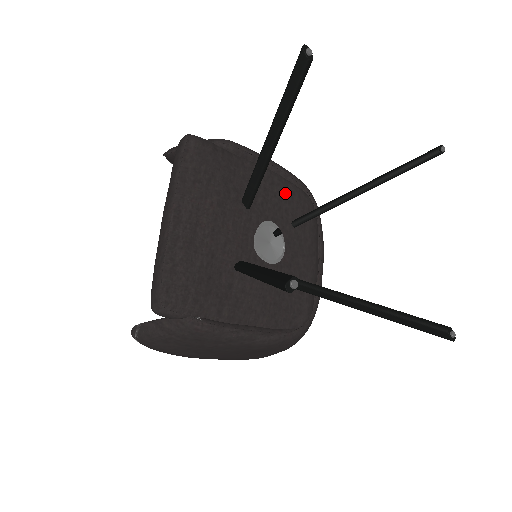
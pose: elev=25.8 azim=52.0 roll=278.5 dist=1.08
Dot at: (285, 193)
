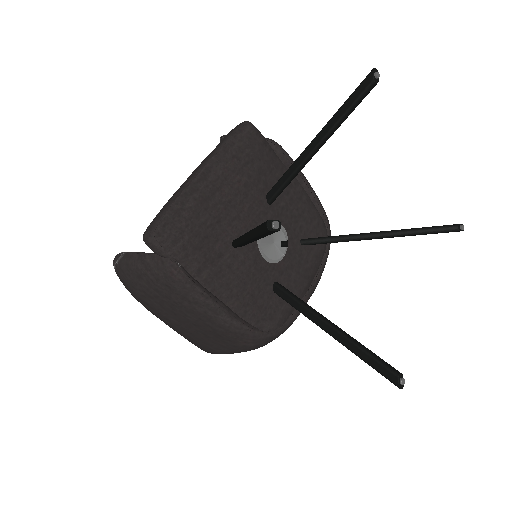
Dot at: (307, 213)
